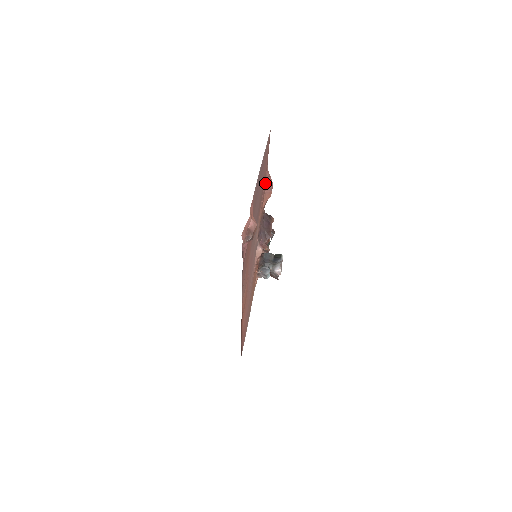
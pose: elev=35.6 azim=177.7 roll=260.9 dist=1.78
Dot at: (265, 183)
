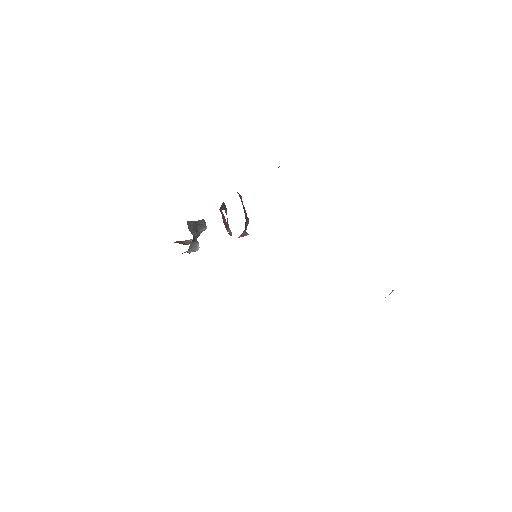
Dot at: occluded
